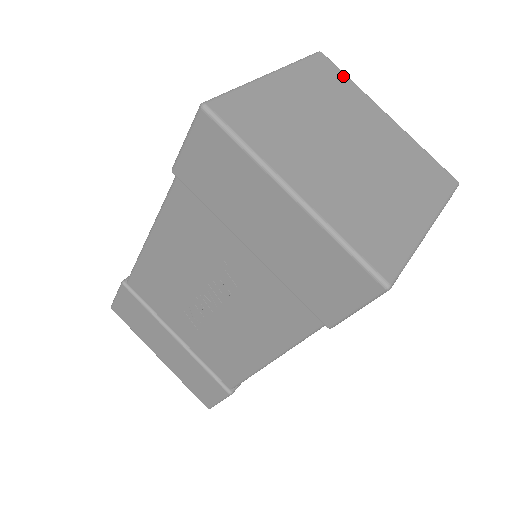
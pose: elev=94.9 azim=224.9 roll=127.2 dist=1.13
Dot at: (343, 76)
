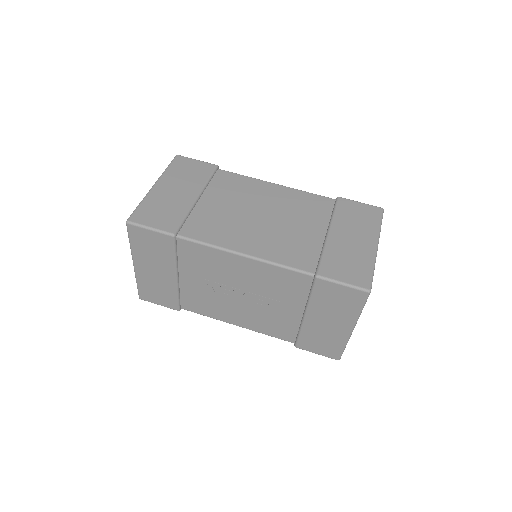
Dot at: occluded
